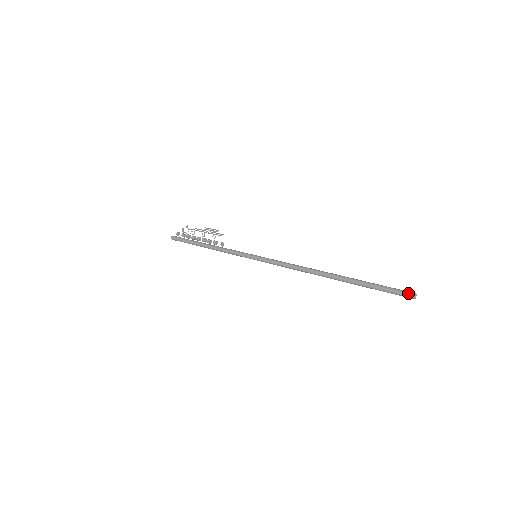
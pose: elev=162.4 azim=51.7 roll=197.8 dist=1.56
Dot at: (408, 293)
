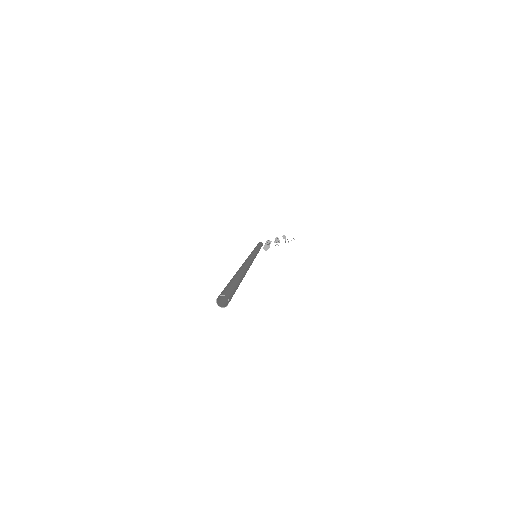
Dot at: occluded
